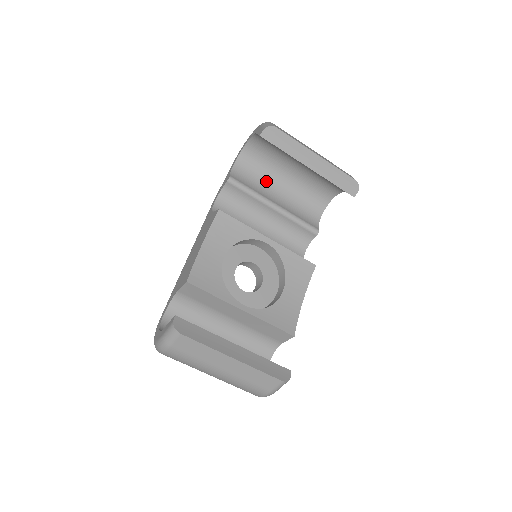
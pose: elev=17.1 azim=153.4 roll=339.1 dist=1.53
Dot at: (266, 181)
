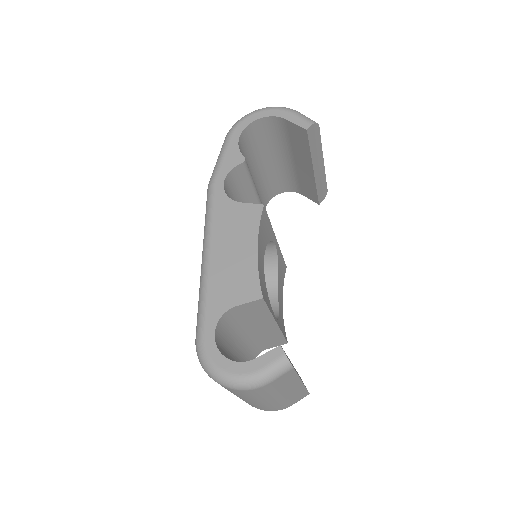
Dot at: (250, 166)
